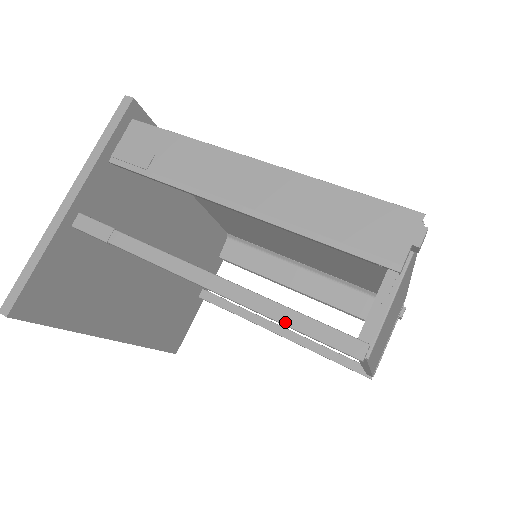
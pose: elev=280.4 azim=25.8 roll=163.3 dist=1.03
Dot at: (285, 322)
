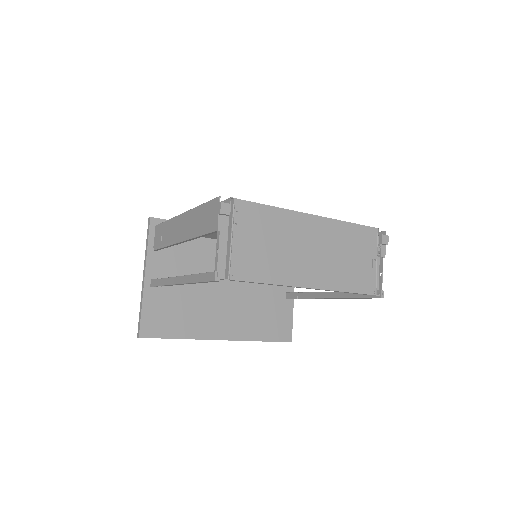
Dot at: (196, 281)
